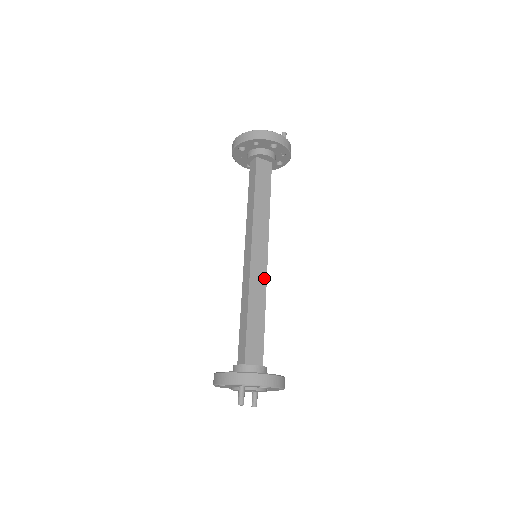
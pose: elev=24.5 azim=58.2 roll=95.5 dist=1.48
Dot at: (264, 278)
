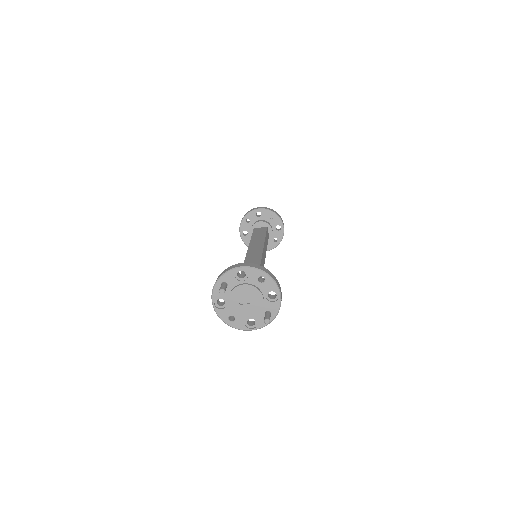
Dot at: (259, 256)
